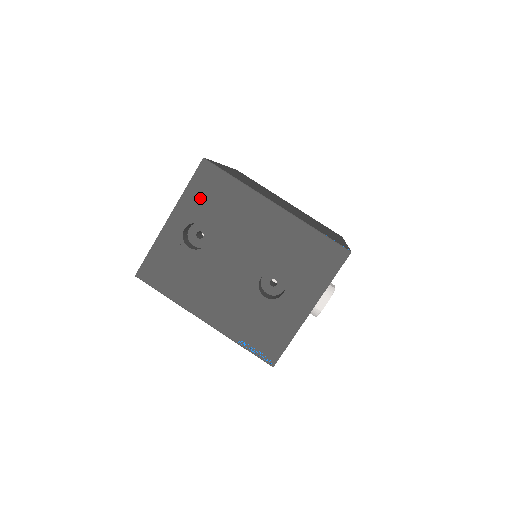
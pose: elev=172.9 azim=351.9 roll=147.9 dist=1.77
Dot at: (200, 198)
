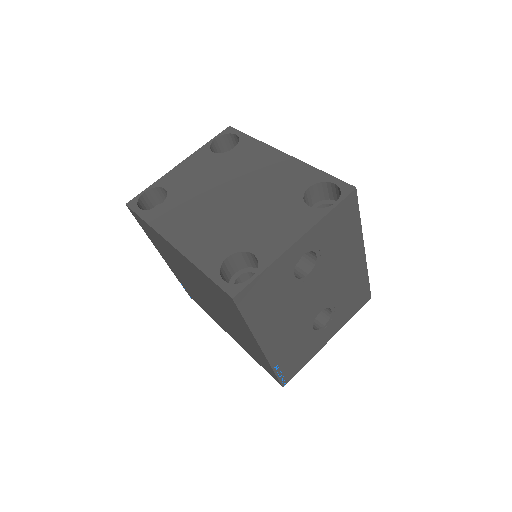
Dot at: (331, 228)
